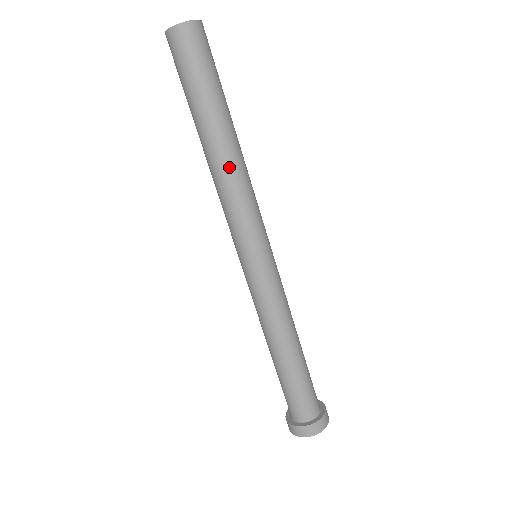
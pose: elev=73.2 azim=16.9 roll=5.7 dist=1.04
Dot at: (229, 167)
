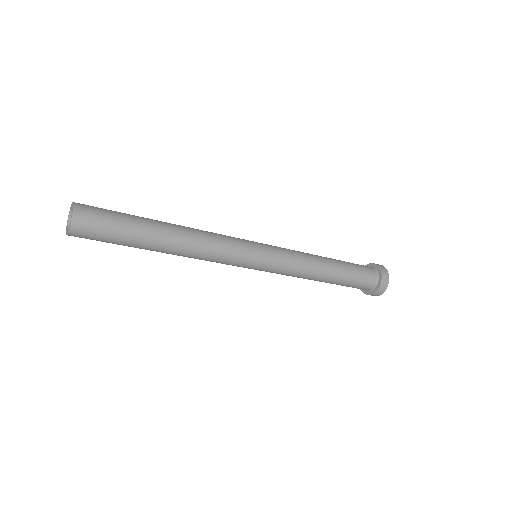
Dot at: (190, 247)
